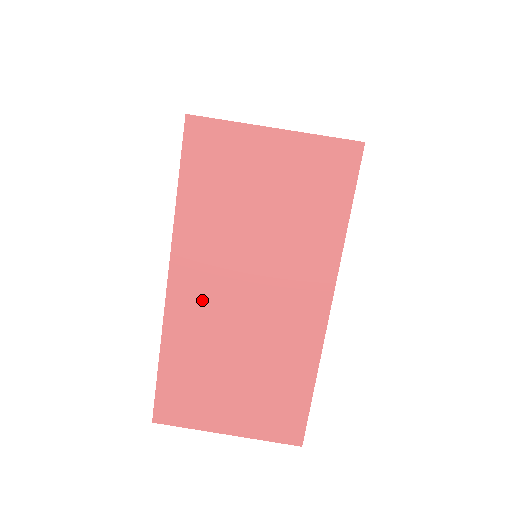
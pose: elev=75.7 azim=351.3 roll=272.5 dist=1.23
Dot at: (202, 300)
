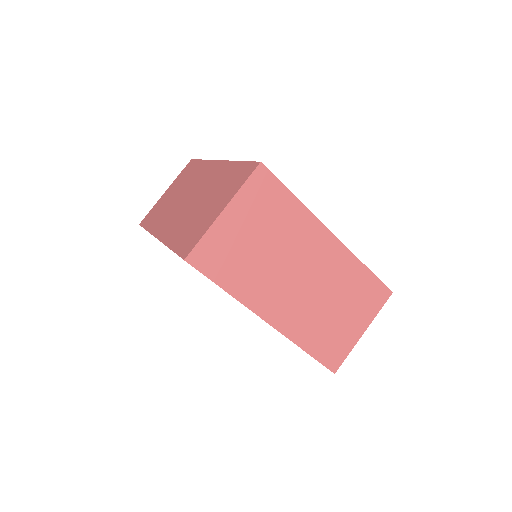
Dot at: (289, 308)
